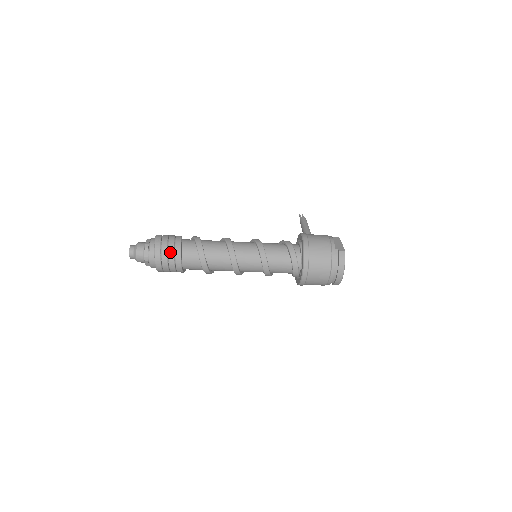
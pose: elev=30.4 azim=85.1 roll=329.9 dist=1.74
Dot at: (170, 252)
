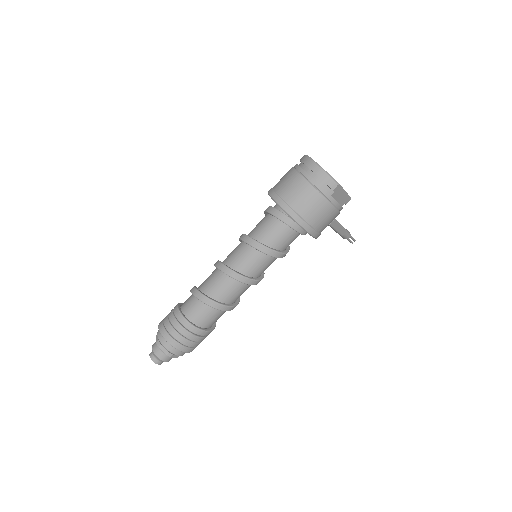
Dot at: (169, 315)
